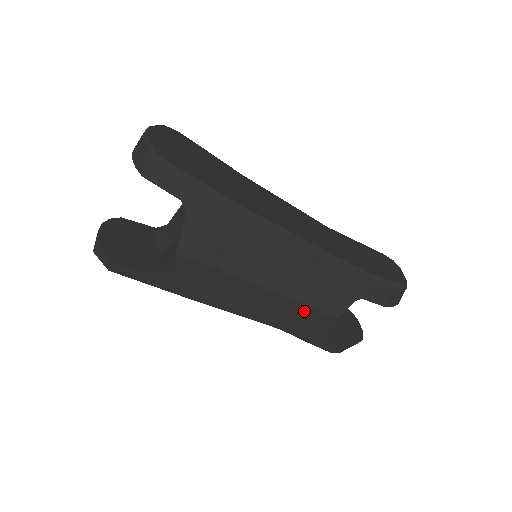
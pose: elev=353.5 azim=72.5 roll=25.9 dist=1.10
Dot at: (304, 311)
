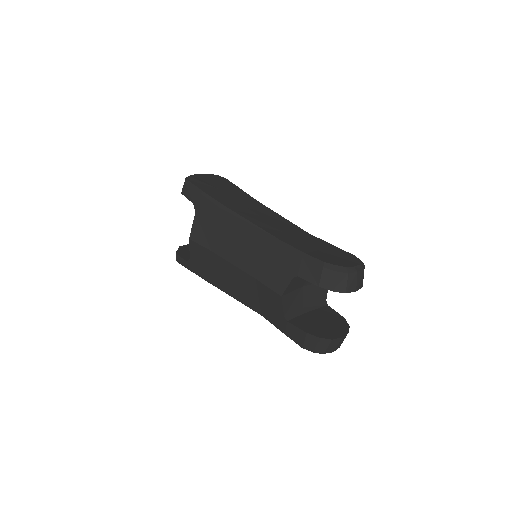
Dot at: (262, 289)
